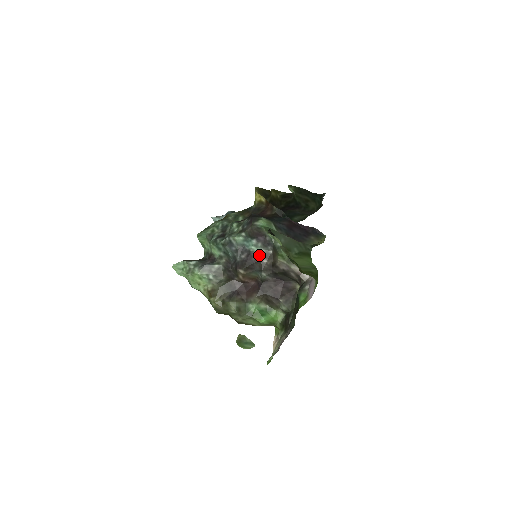
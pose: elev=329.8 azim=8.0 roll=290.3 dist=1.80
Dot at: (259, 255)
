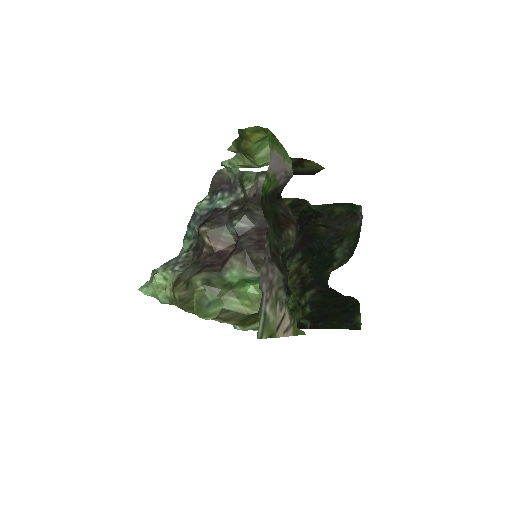
Dot at: (227, 206)
